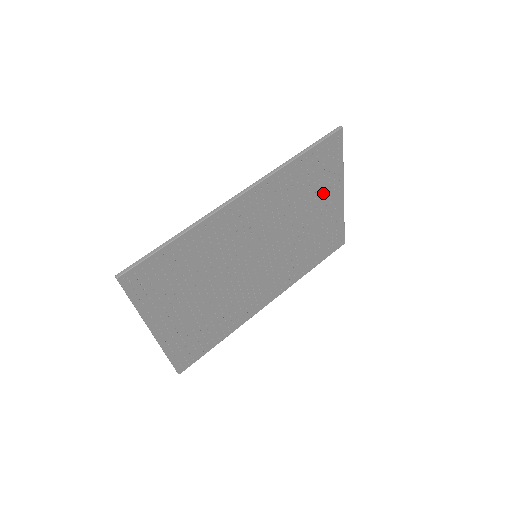
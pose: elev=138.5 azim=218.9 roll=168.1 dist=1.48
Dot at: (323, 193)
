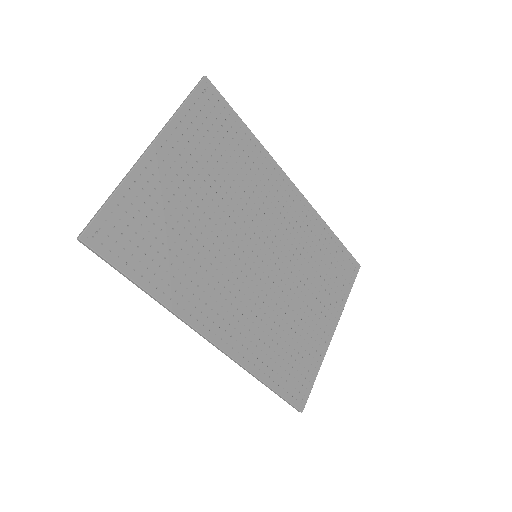
Dot at: (325, 299)
